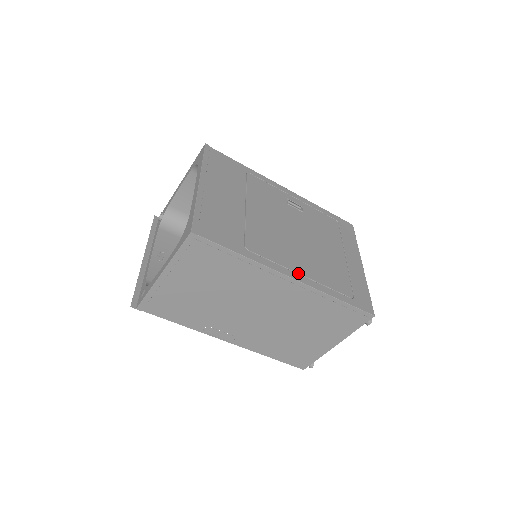
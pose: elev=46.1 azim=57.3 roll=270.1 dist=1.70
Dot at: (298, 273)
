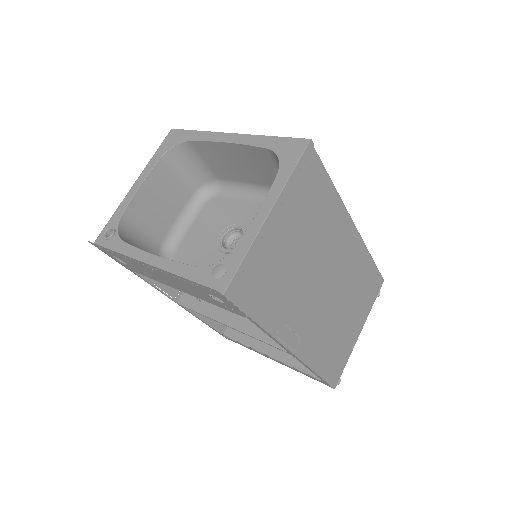
Dot at: occluded
